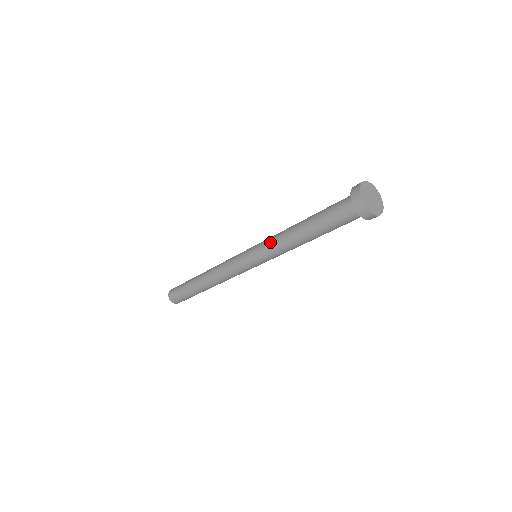
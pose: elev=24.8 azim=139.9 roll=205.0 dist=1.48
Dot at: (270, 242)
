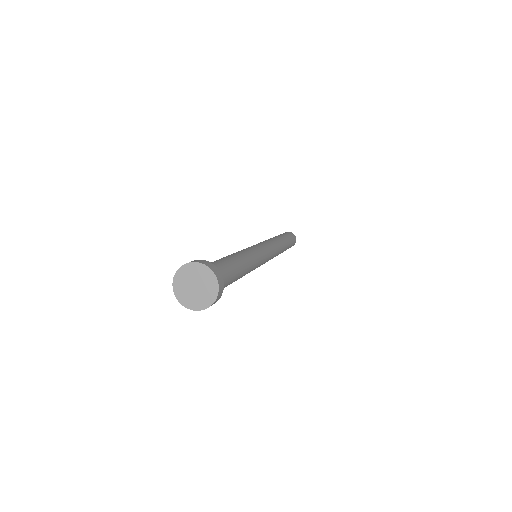
Dot at: occluded
